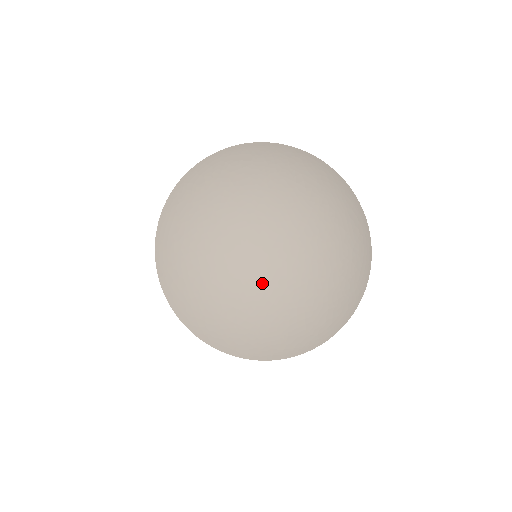
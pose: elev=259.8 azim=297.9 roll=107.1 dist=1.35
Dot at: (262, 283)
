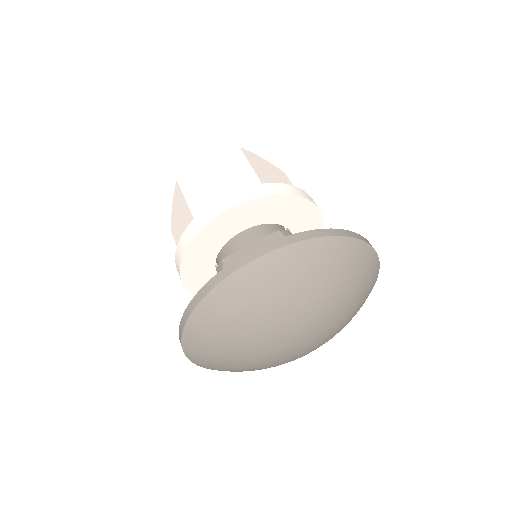
Dot at: (269, 359)
